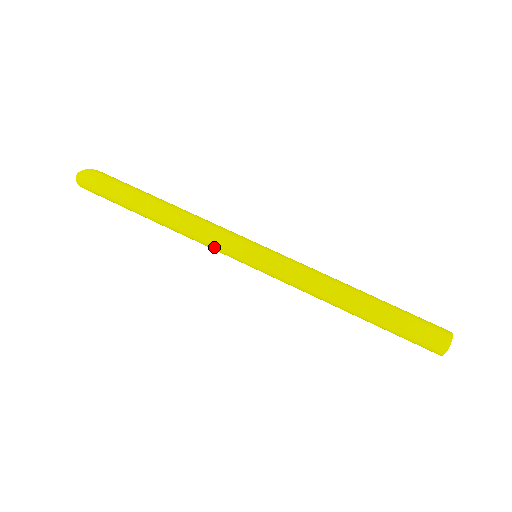
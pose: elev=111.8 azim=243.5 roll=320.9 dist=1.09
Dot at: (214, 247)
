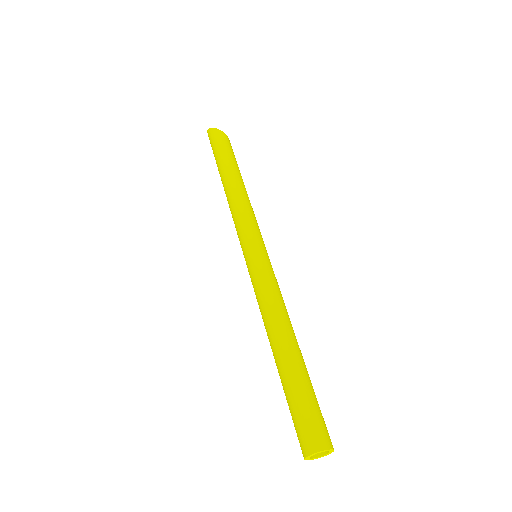
Dot at: occluded
